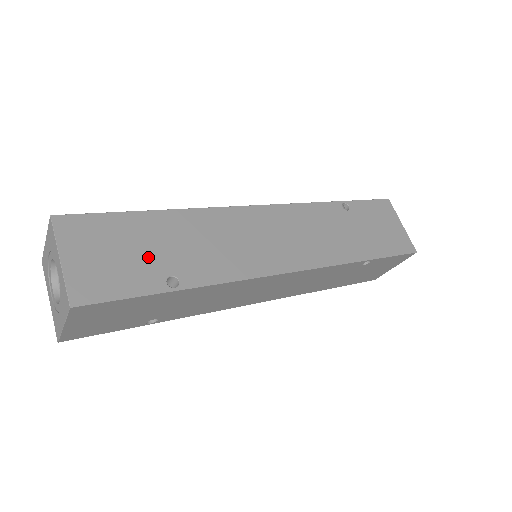
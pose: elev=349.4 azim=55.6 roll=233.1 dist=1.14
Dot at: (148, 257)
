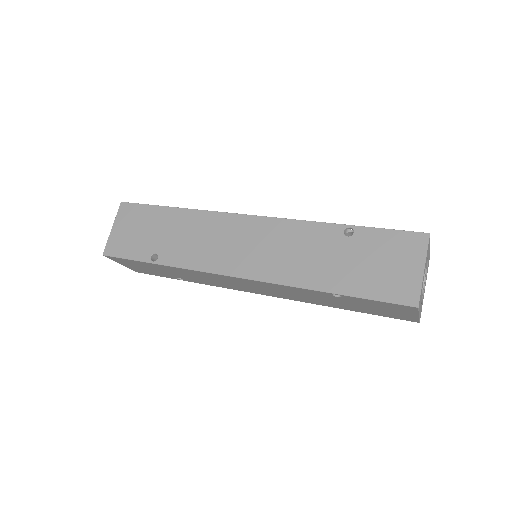
Dot at: (151, 238)
